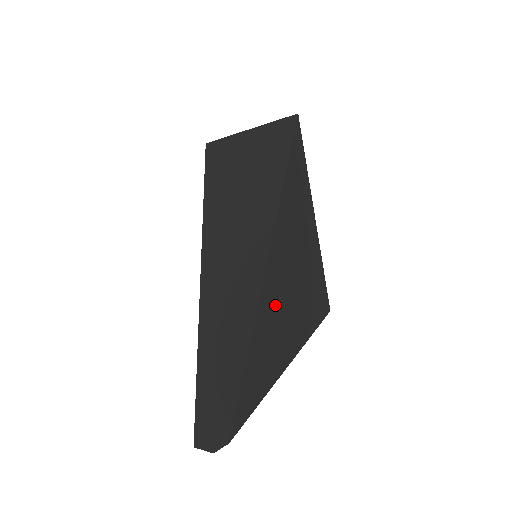
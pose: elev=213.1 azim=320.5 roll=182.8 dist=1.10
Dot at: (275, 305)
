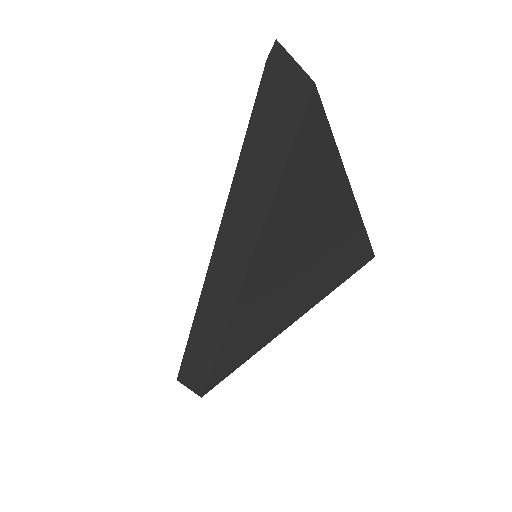
Dot at: occluded
